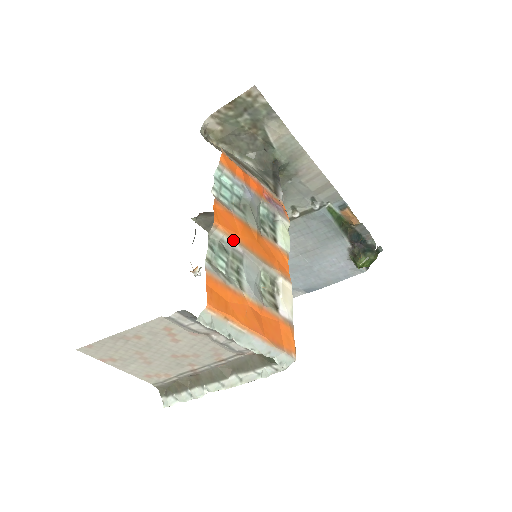
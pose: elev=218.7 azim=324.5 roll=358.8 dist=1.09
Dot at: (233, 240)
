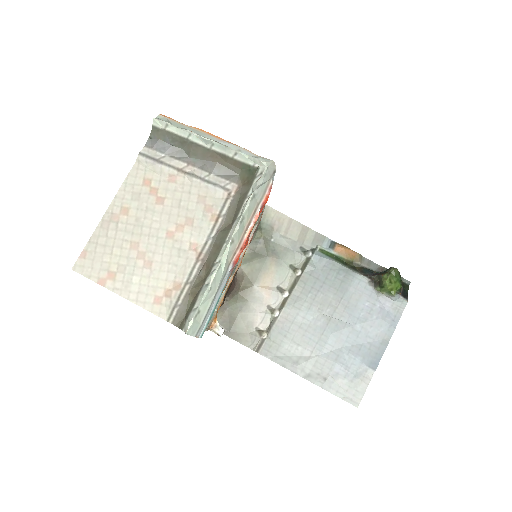
Dot at: occluded
